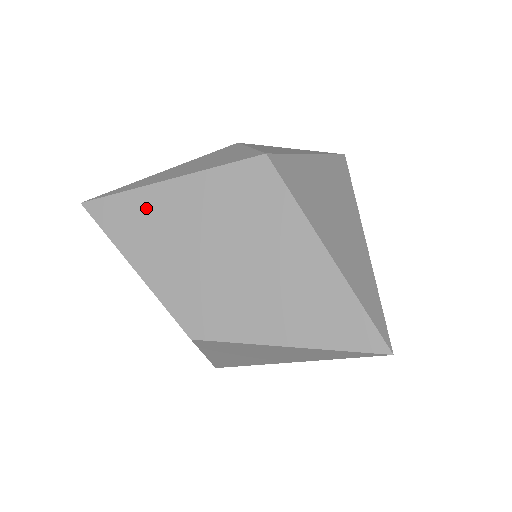
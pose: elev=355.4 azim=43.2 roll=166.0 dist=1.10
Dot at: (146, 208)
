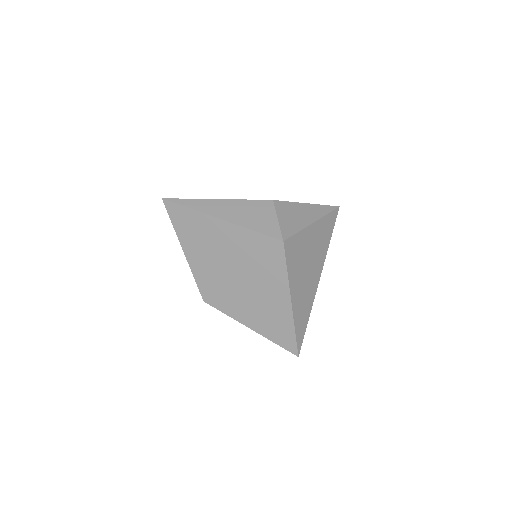
Dot at: (203, 226)
